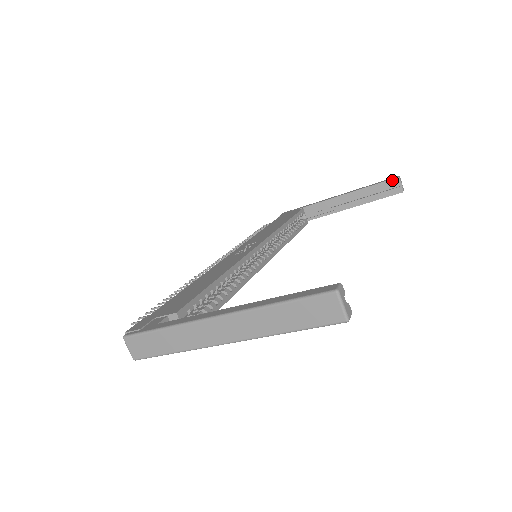
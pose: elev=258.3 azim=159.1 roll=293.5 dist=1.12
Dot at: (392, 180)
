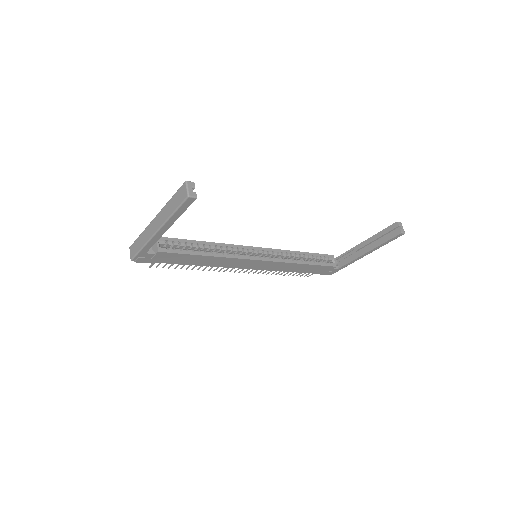
Dot at: (393, 225)
